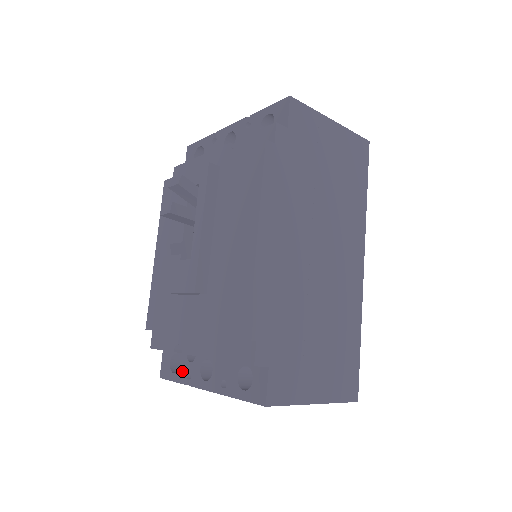
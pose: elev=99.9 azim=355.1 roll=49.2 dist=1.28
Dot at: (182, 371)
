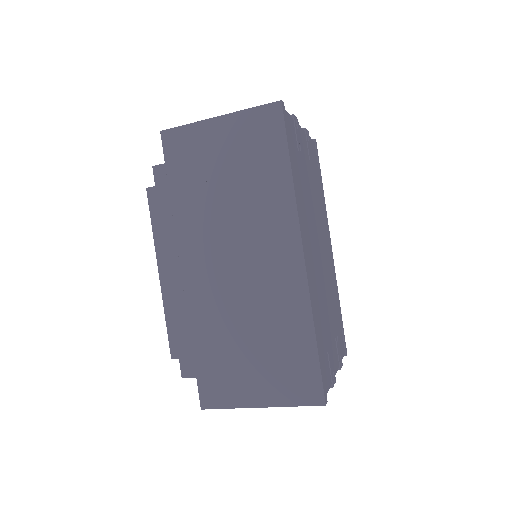
Dot at: occluded
